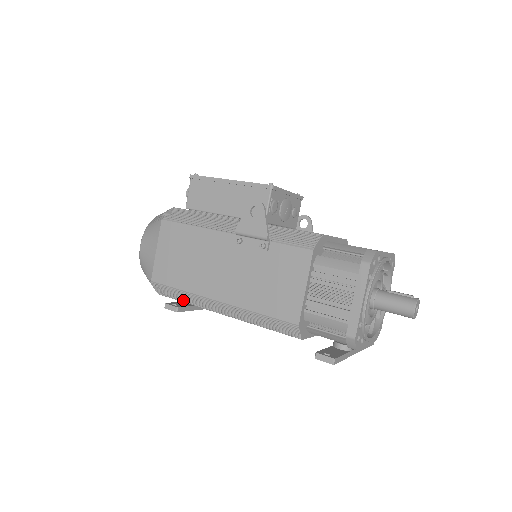
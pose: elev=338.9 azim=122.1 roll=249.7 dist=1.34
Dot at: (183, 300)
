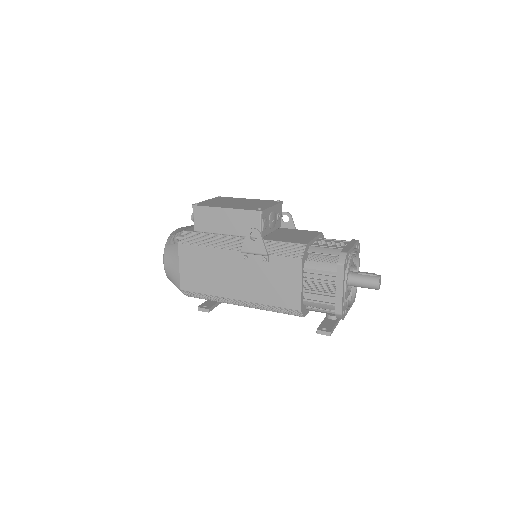
Dot at: (209, 299)
